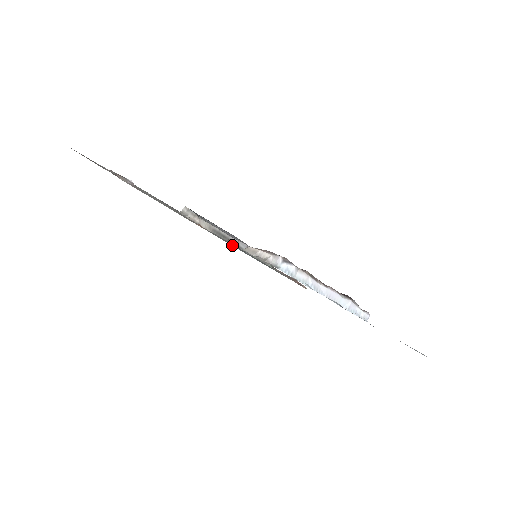
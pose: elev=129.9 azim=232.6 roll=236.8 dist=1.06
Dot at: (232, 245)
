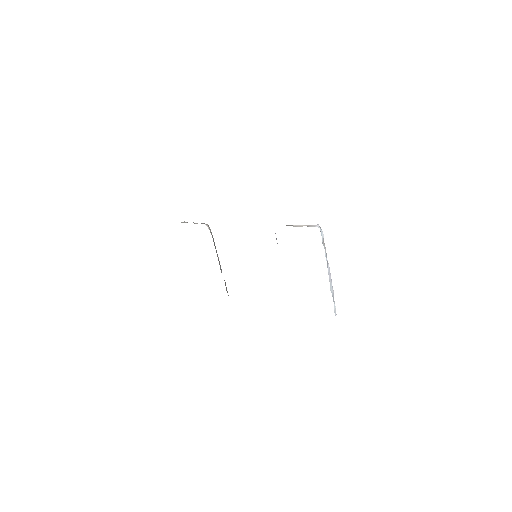
Dot at: occluded
